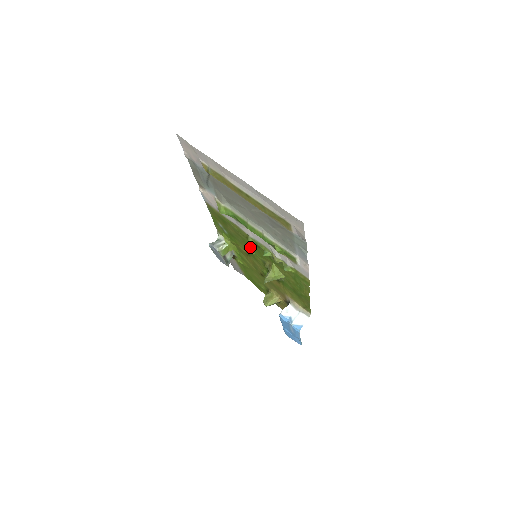
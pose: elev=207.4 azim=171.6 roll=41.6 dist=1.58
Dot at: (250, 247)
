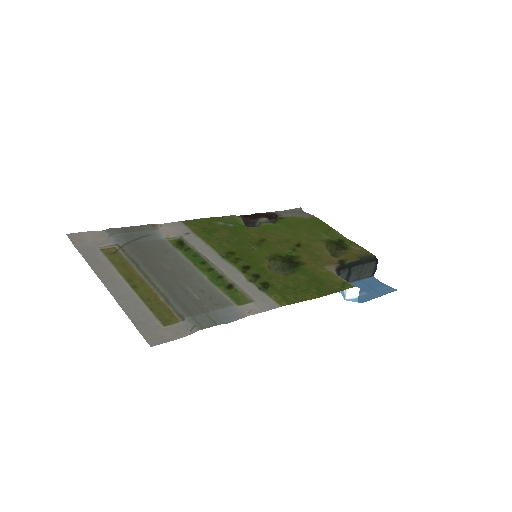
Dot at: (246, 248)
